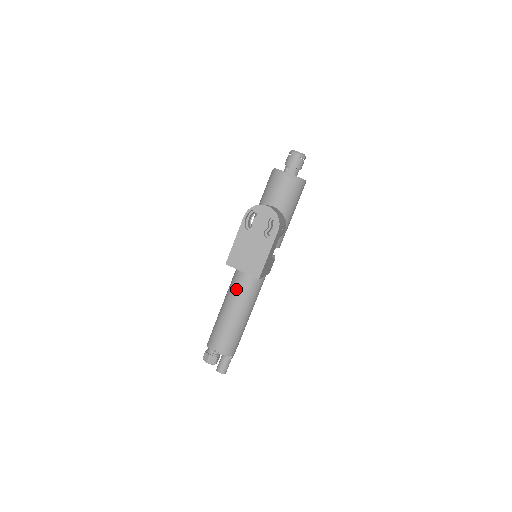
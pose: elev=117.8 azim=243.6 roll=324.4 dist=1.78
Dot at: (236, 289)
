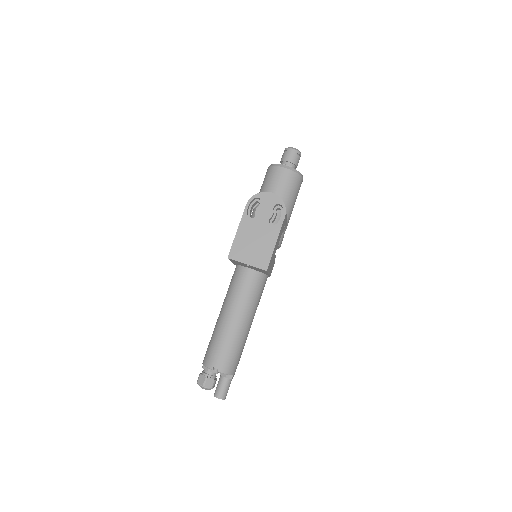
Dot at: (236, 292)
